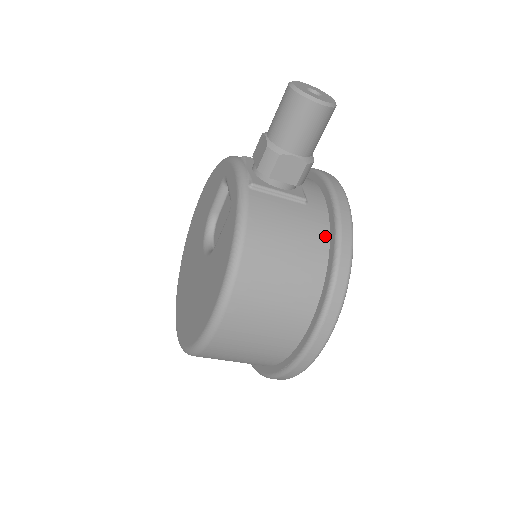
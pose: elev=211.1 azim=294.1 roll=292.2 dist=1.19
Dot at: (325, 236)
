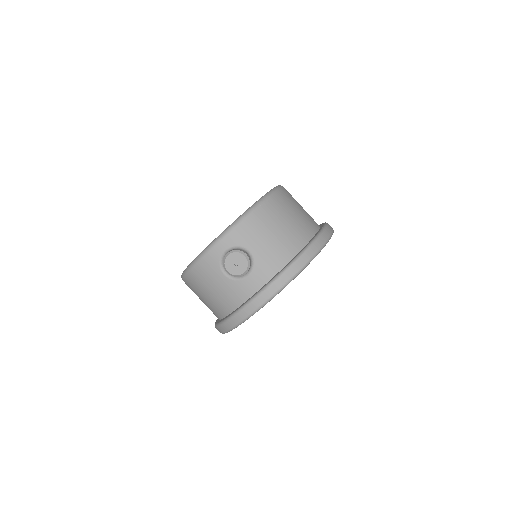
Dot at: occluded
